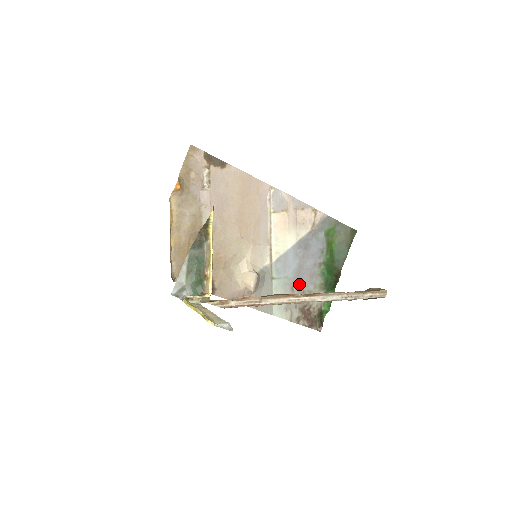
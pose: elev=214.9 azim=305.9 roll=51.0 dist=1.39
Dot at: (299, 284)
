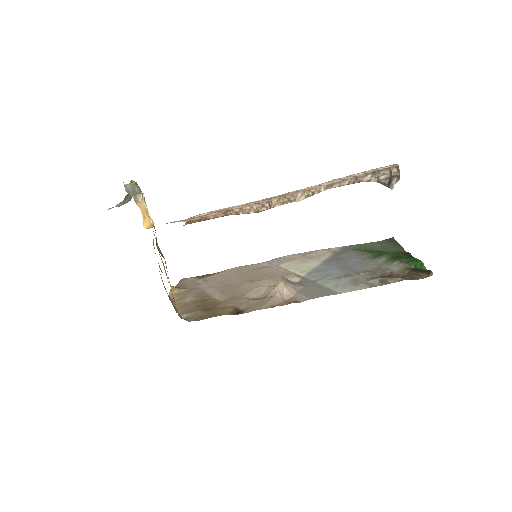
Dot at: (355, 272)
